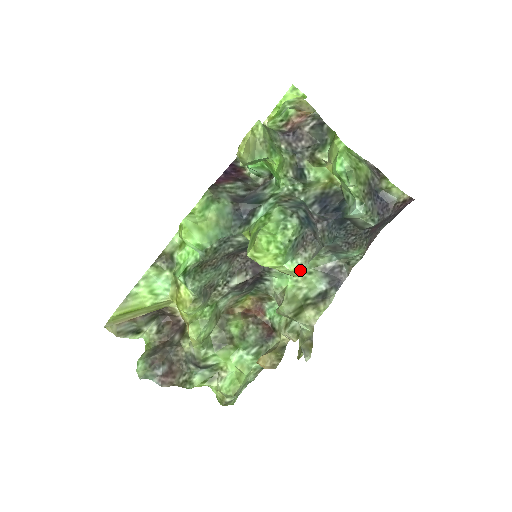
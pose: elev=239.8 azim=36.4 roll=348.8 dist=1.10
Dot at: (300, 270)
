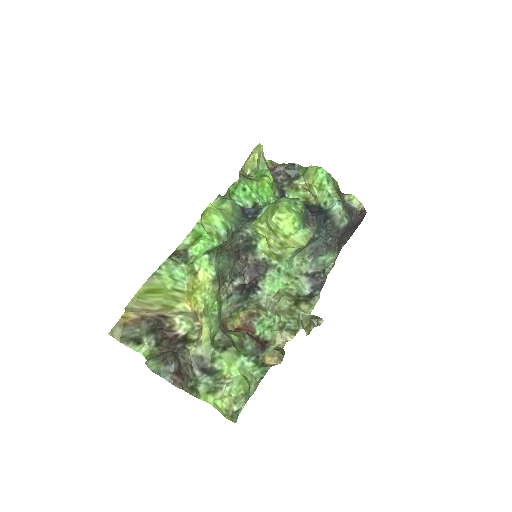
Dot at: (310, 237)
